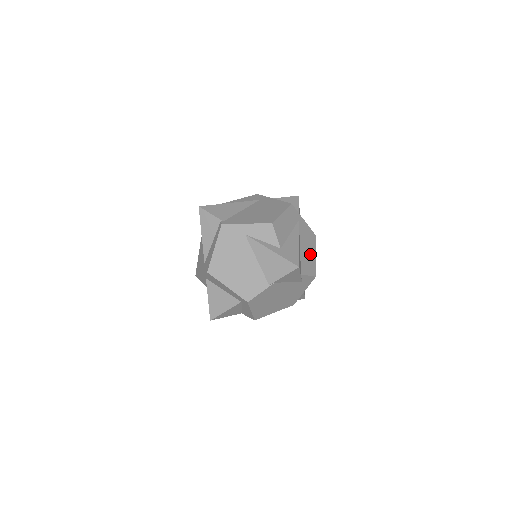
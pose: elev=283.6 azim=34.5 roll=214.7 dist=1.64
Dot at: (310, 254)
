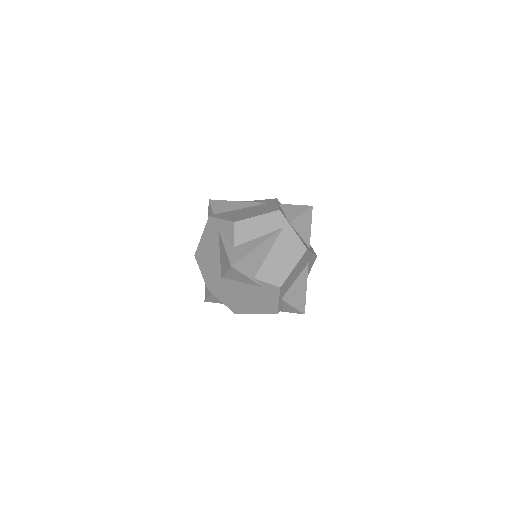
Dot at: (284, 264)
